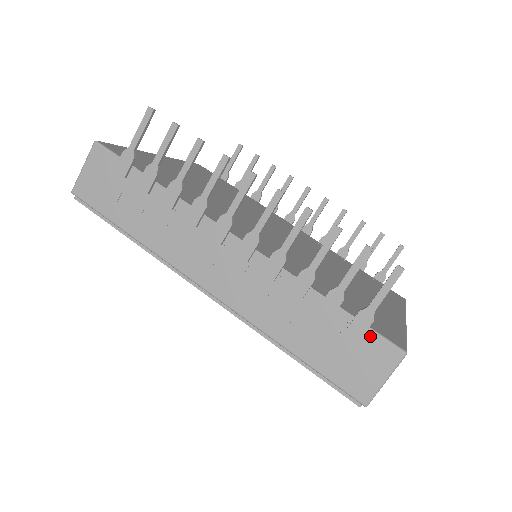
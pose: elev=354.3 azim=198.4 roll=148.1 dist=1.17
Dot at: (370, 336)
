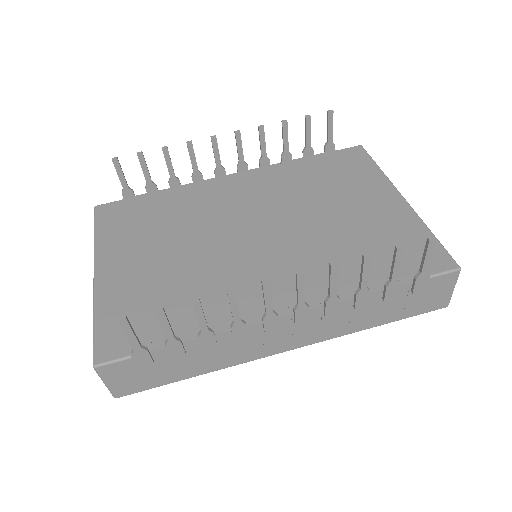
Dot at: (430, 281)
